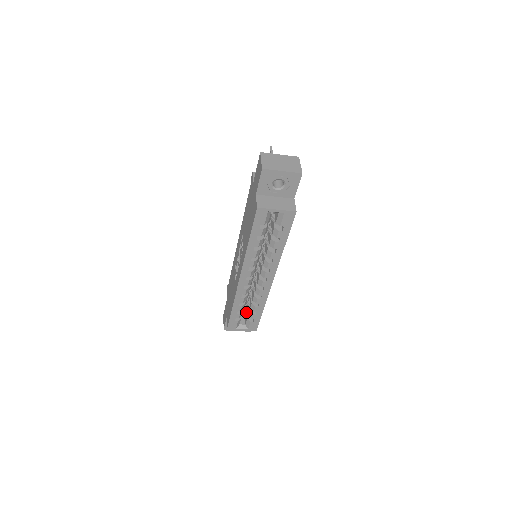
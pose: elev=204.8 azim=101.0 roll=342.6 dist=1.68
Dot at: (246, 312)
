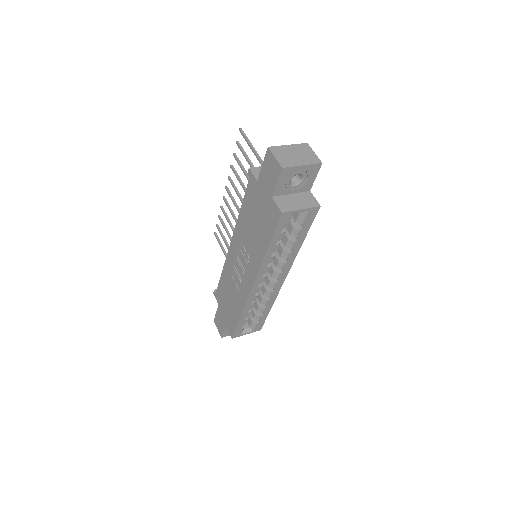
Dot at: occluded
